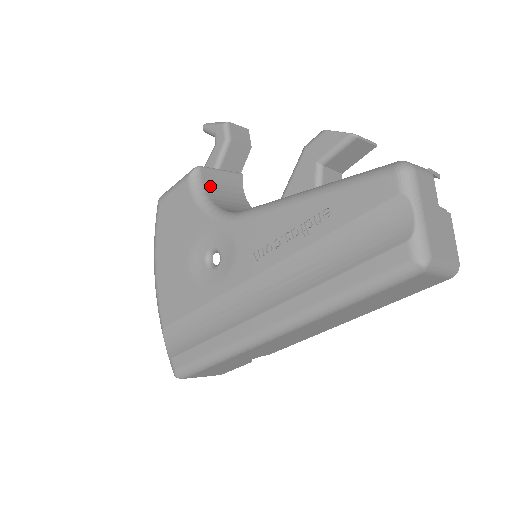
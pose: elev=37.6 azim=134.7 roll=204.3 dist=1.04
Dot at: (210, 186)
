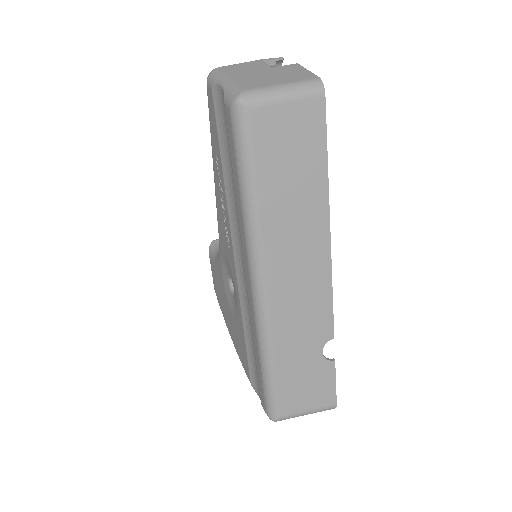
Dot at: occluded
